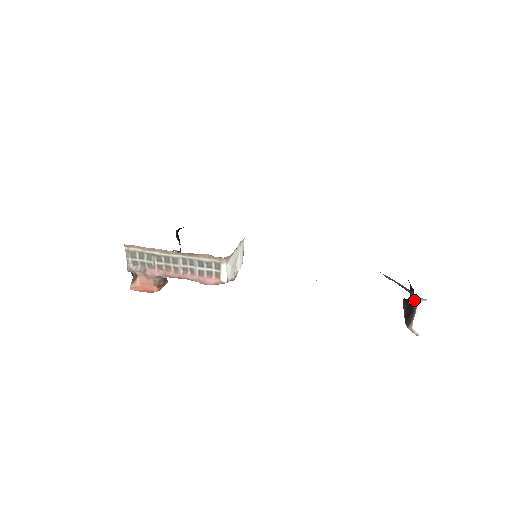
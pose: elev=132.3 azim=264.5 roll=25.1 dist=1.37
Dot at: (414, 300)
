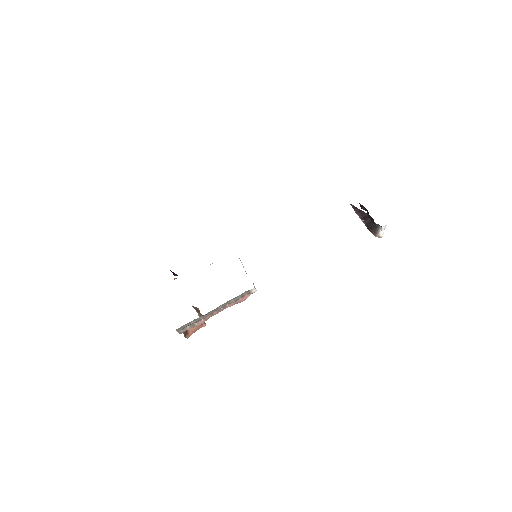
Dot at: occluded
